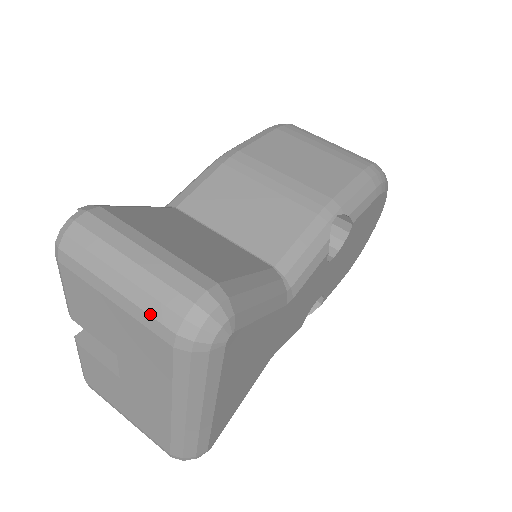
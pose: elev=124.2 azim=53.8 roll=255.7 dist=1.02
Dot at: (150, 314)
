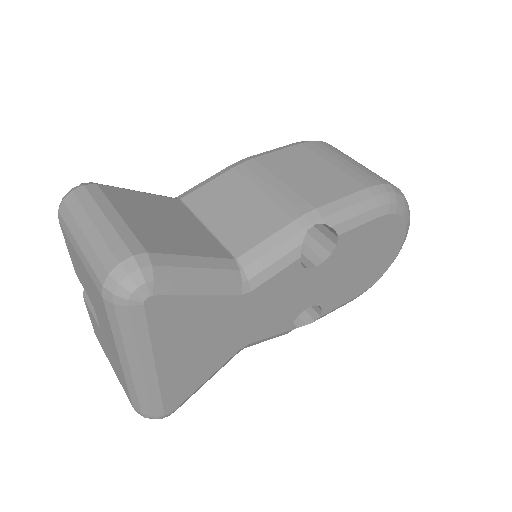
Dot at: (92, 267)
